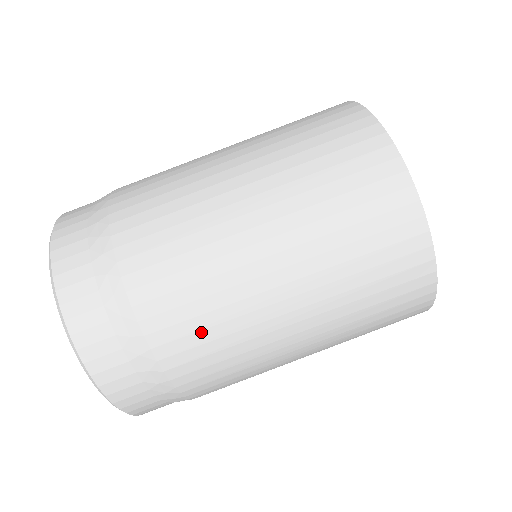
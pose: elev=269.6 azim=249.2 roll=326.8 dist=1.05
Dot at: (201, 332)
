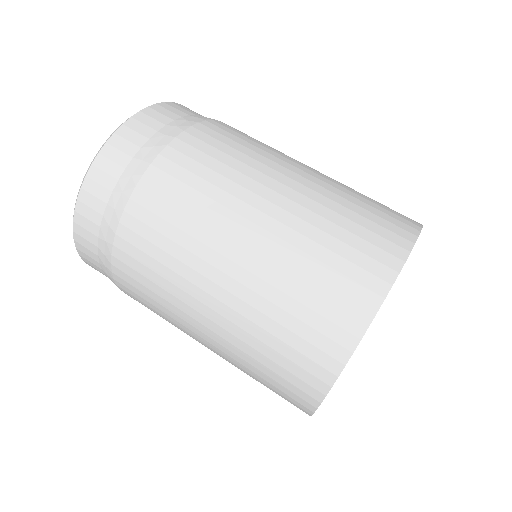
Dot at: (147, 268)
